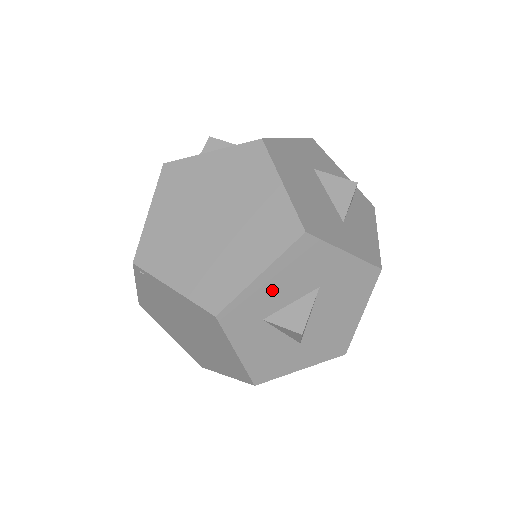
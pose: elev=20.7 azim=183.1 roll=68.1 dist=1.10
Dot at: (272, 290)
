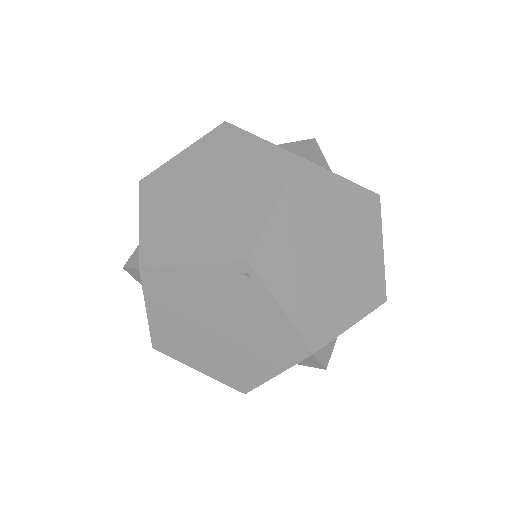
Dot at: occluded
